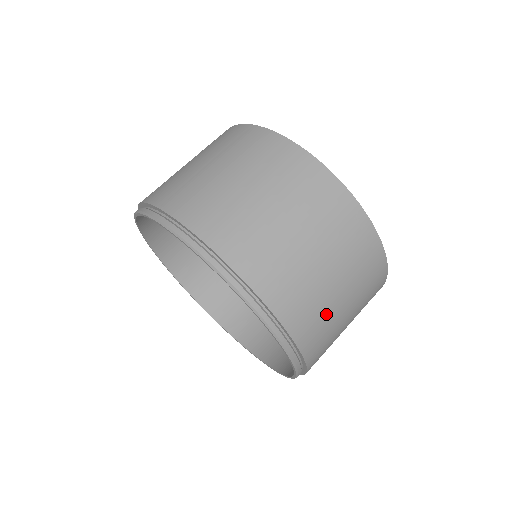
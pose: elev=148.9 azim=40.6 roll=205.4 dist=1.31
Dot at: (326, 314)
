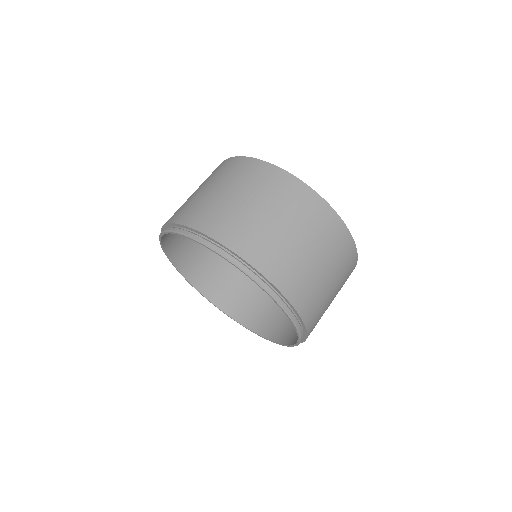
Dot at: (324, 309)
